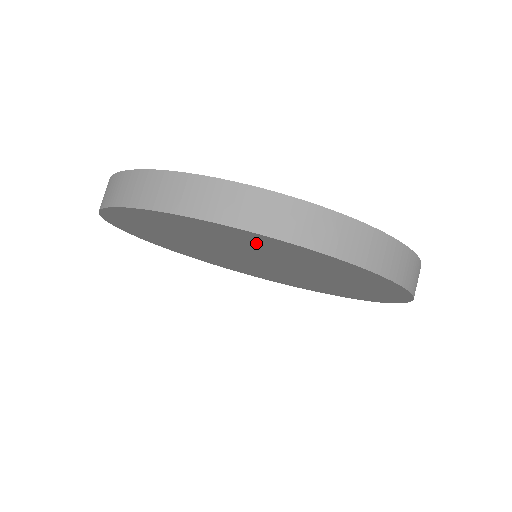
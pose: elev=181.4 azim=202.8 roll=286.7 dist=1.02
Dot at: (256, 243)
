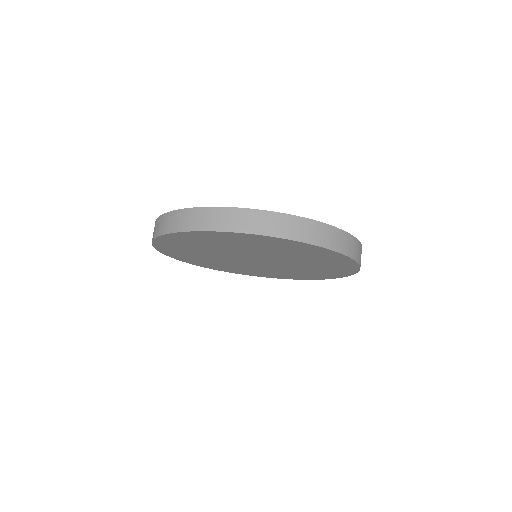
Dot at: (318, 256)
